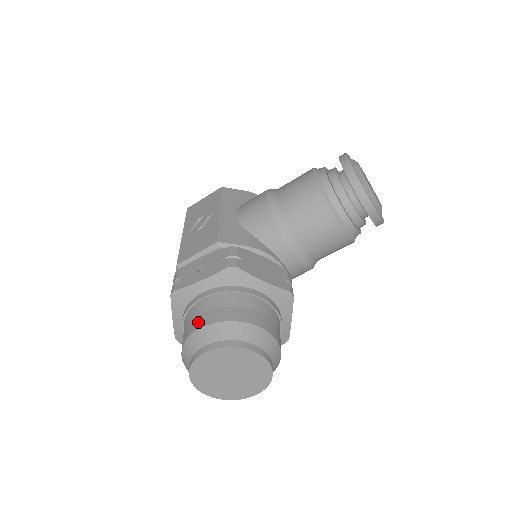
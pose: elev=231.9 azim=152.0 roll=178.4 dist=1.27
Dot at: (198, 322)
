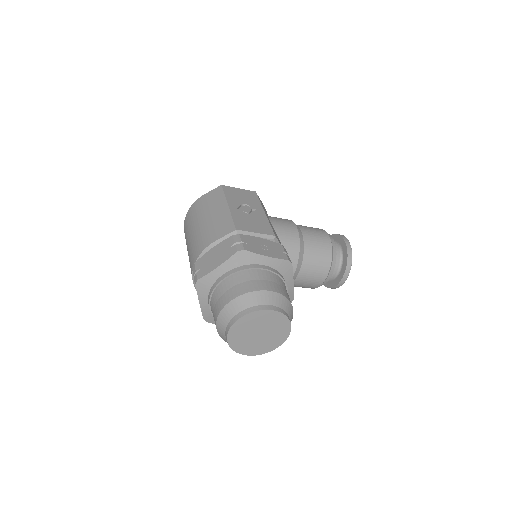
Dot at: (264, 285)
